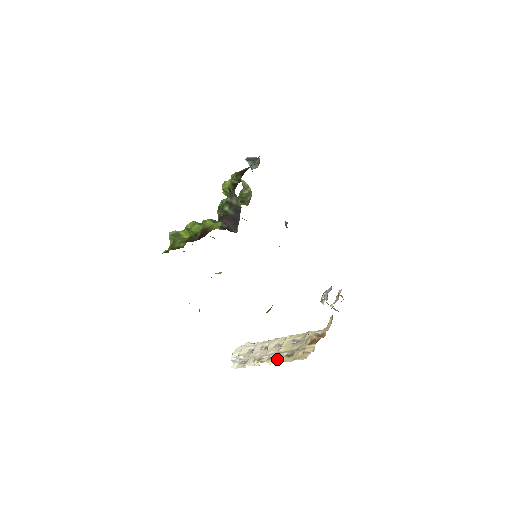
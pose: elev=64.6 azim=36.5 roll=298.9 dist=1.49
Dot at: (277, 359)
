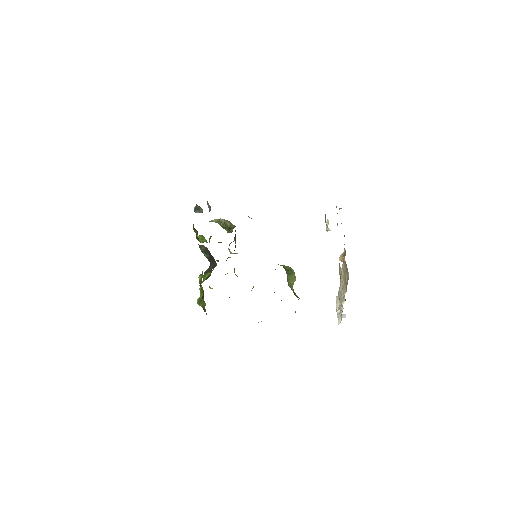
Dot at: (342, 295)
